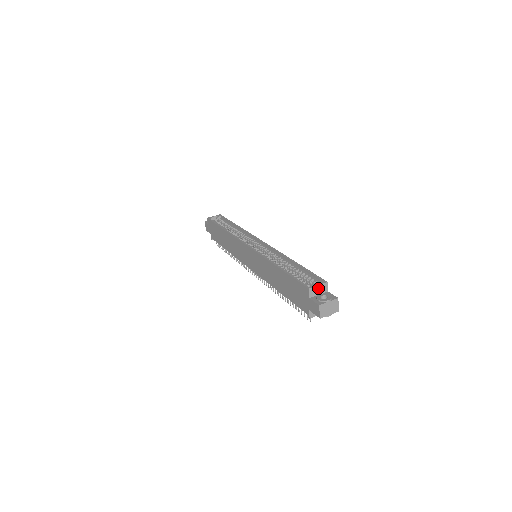
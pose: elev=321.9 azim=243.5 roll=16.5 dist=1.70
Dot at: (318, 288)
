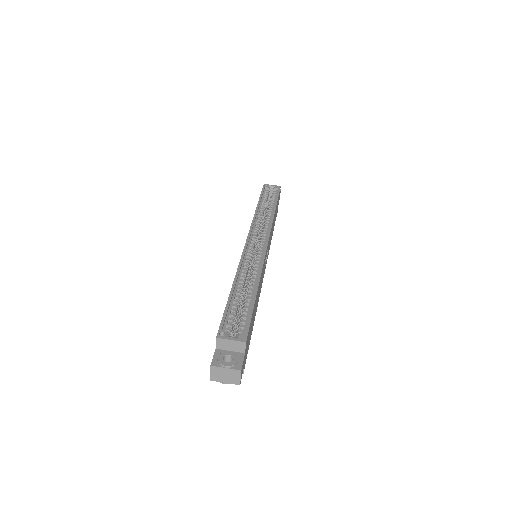
Dot at: (231, 343)
